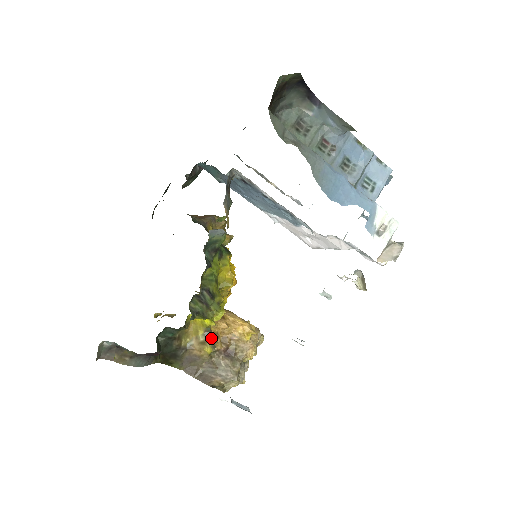
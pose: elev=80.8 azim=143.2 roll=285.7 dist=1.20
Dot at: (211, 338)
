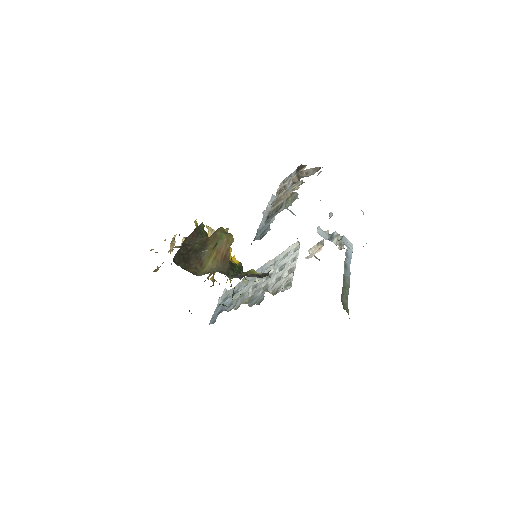
Dot at: (213, 284)
